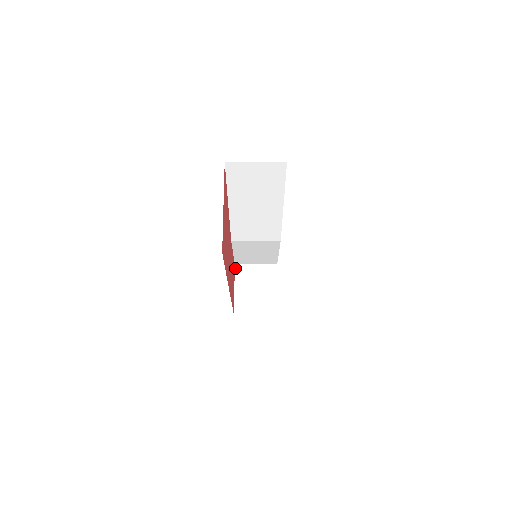
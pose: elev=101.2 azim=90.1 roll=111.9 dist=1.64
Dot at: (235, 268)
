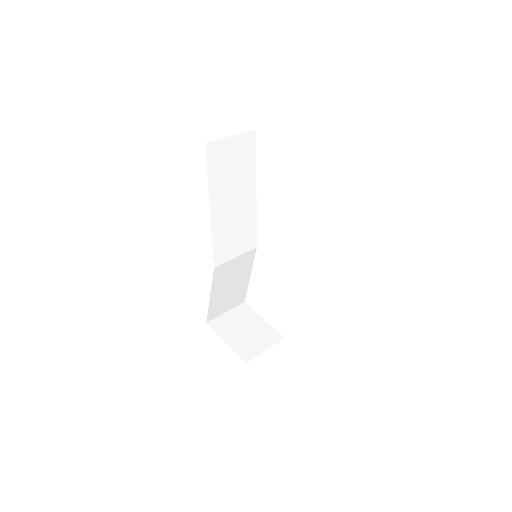
Dot at: occluded
